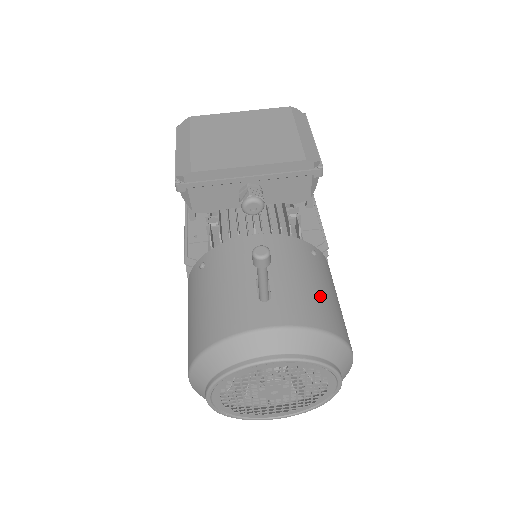
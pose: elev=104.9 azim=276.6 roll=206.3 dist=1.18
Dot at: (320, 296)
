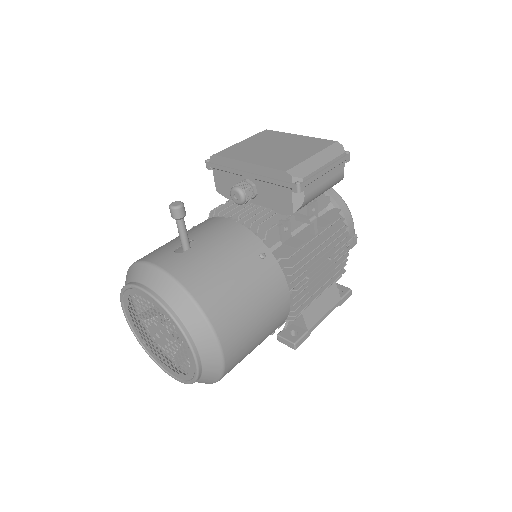
Dot at: (222, 278)
